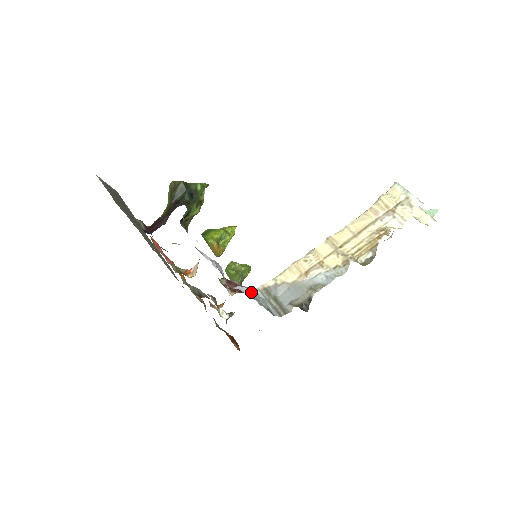
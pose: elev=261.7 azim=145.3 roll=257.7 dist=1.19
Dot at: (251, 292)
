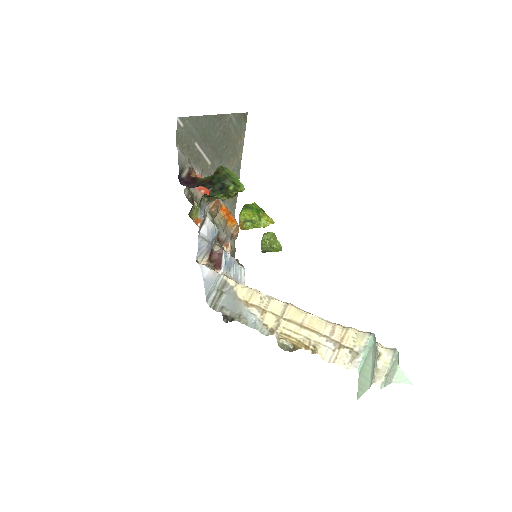
Dot at: (212, 275)
